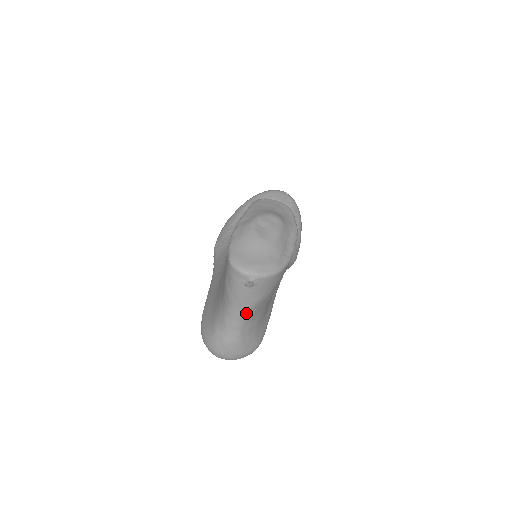
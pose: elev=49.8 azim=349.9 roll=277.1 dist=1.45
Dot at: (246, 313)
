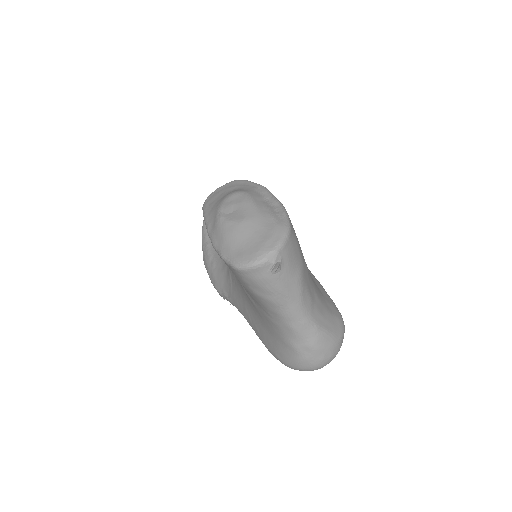
Dot at: (302, 300)
